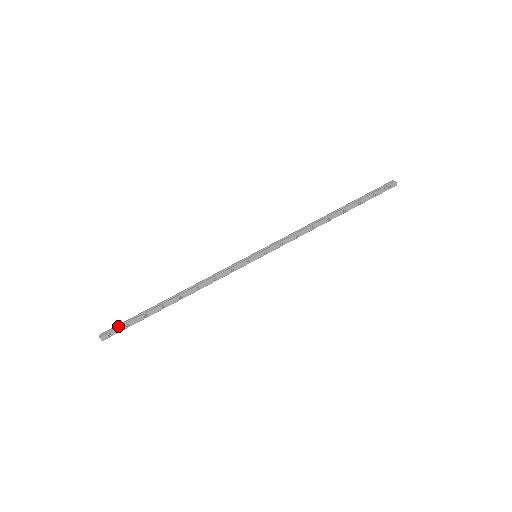
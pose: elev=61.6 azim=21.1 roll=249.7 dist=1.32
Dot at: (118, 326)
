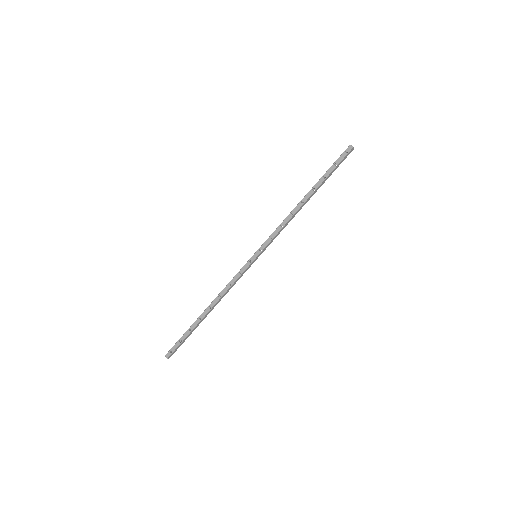
Dot at: (175, 344)
